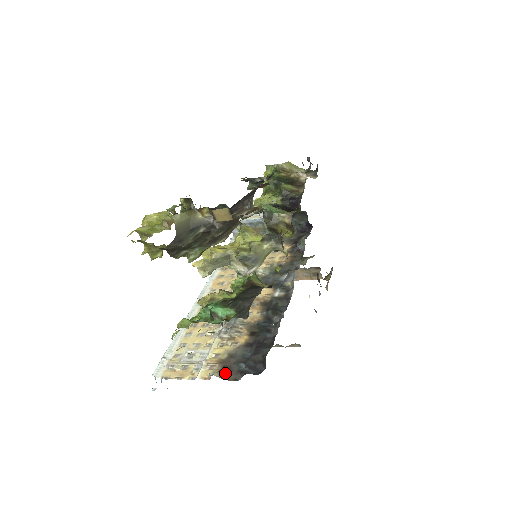
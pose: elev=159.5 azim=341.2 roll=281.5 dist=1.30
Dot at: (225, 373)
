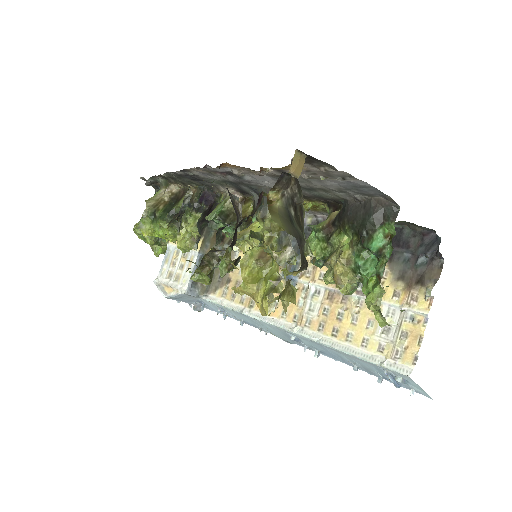
Dot at: (429, 279)
